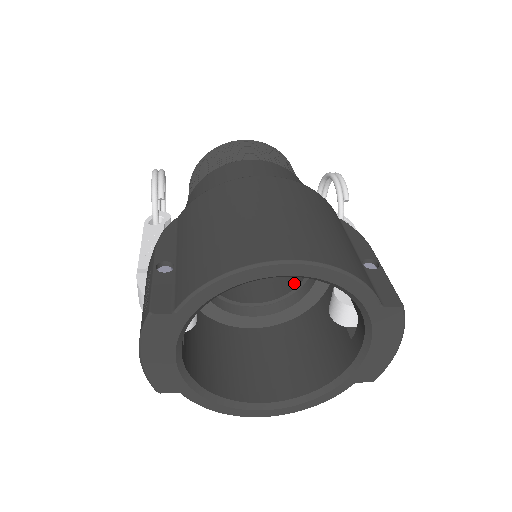
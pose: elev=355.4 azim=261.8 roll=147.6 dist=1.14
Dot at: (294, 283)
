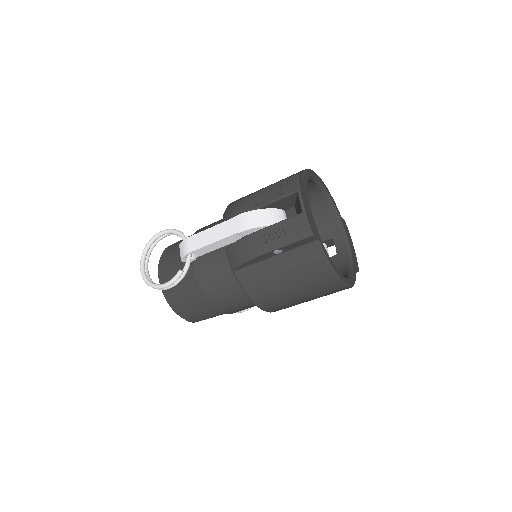
Dot at: occluded
